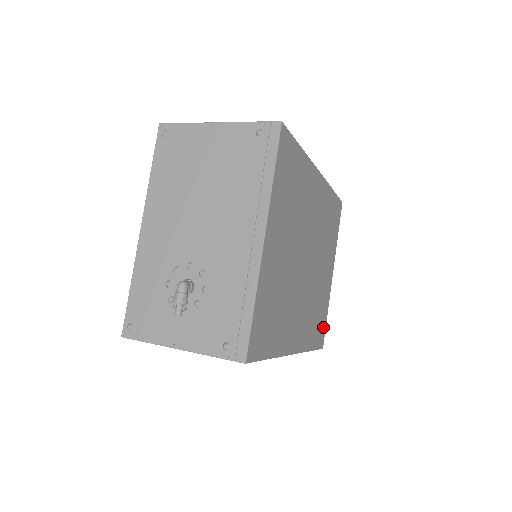
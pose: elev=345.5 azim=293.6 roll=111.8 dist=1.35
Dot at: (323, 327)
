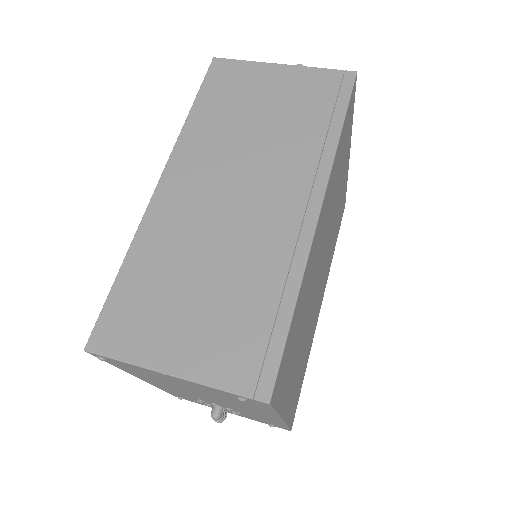
Dot at: occluded
